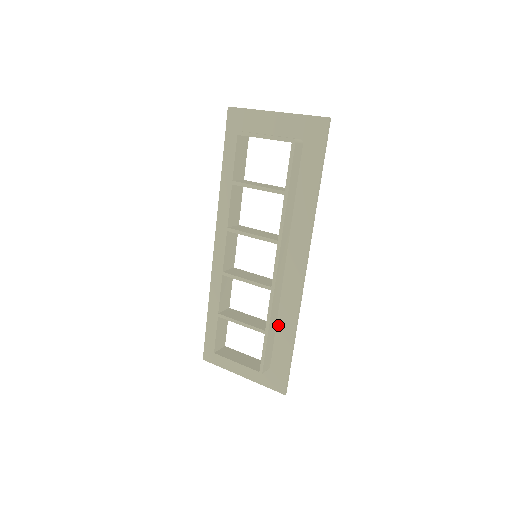
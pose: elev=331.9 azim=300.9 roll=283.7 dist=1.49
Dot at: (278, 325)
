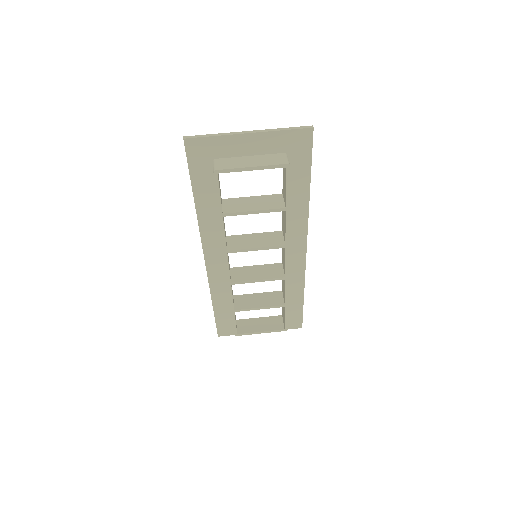
Dot at: (288, 292)
